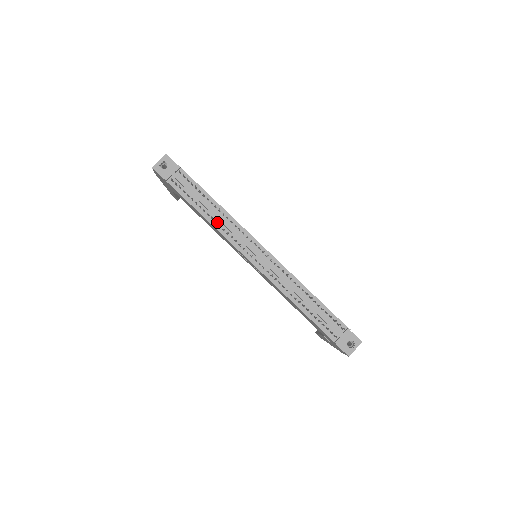
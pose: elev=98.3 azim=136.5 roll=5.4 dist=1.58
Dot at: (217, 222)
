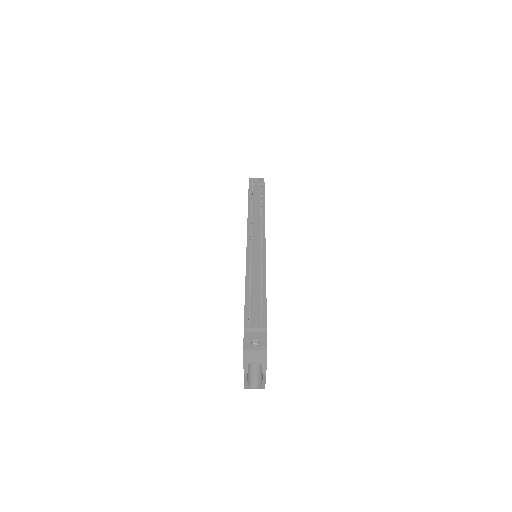
Dot at: (253, 215)
